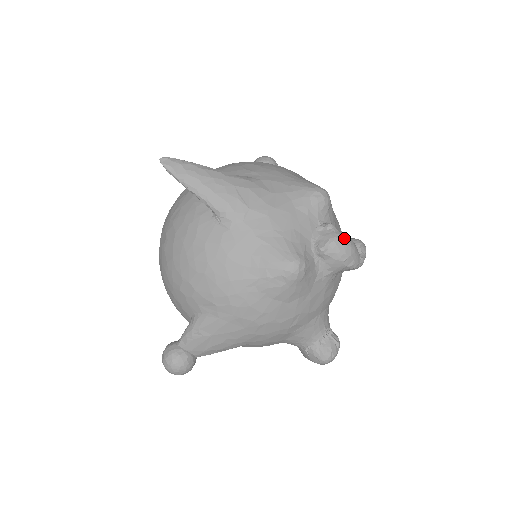
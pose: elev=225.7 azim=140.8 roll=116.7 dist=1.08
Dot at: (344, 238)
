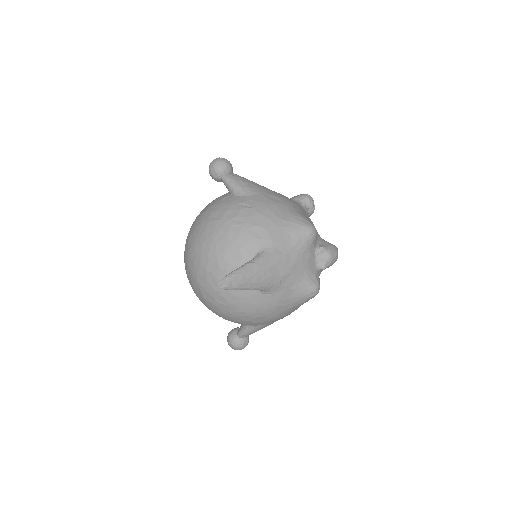
Dot at: (333, 253)
